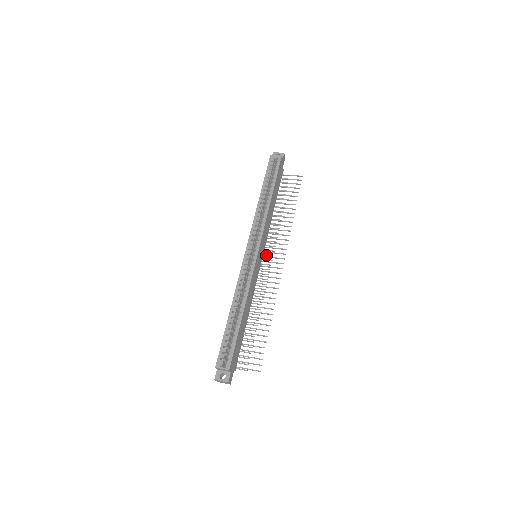
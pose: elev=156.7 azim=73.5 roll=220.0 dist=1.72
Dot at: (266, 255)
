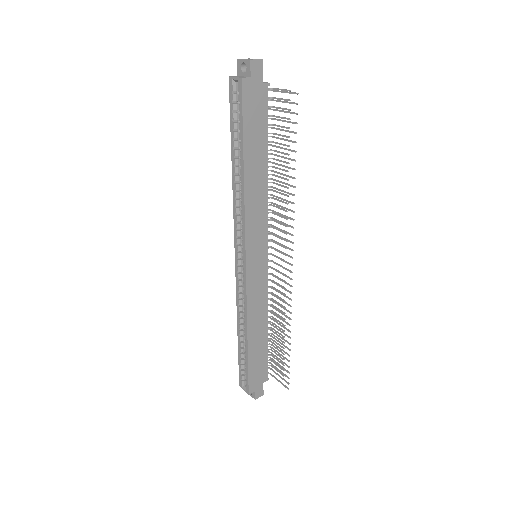
Dot at: (280, 238)
